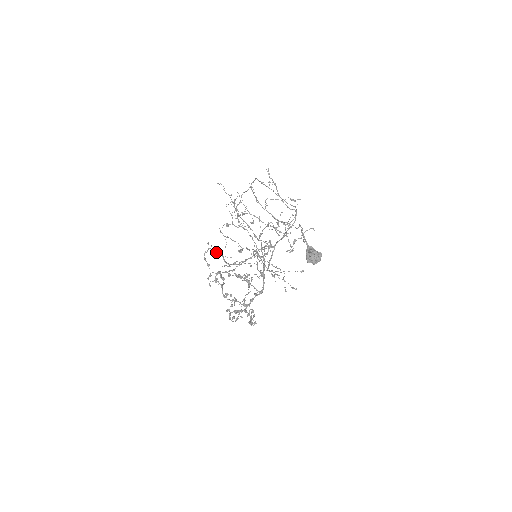
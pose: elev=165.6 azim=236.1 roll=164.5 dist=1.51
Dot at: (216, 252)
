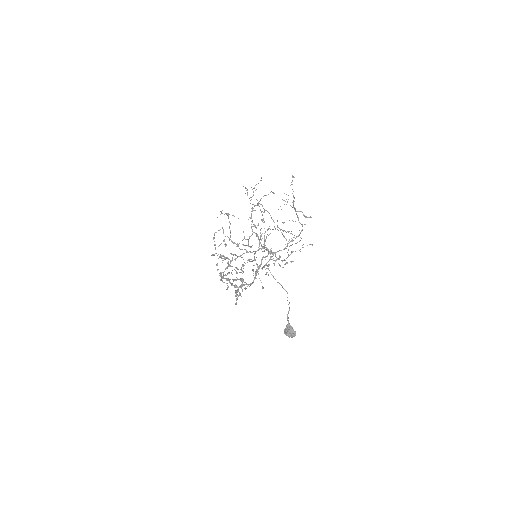
Dot at: (227, 215)
